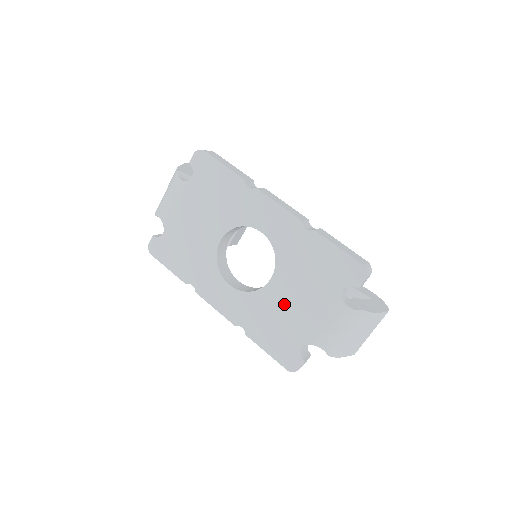
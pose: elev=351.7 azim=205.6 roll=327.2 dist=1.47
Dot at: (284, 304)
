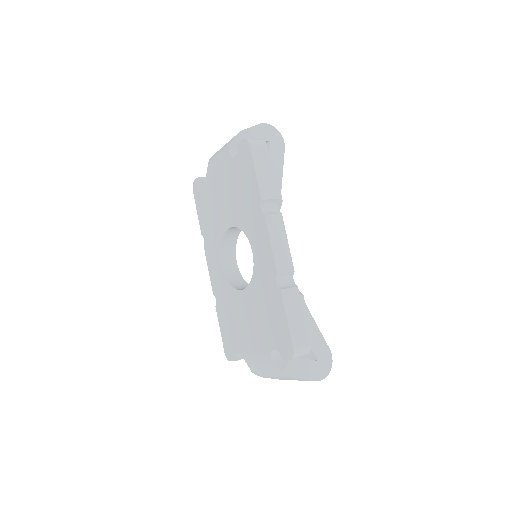
Dot at: (241, 315)
